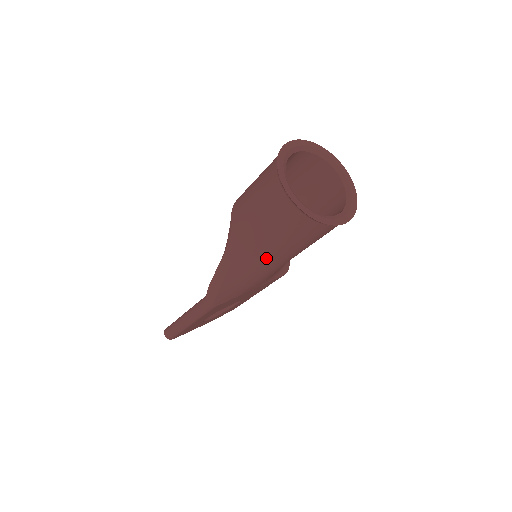
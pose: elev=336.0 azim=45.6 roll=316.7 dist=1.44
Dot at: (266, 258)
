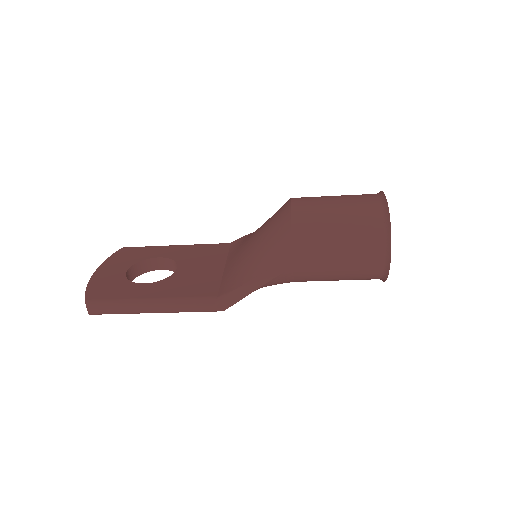
Dot at: (300, 281)
